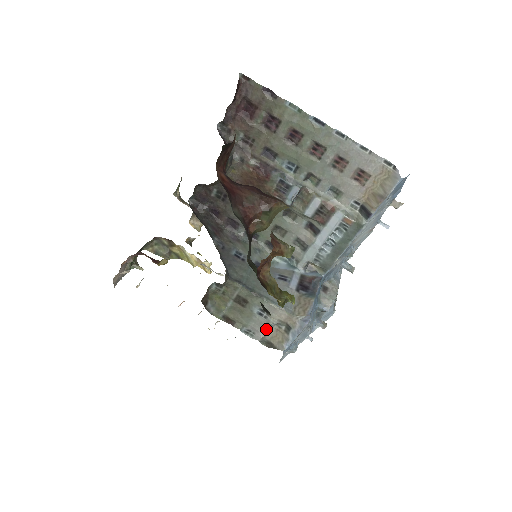
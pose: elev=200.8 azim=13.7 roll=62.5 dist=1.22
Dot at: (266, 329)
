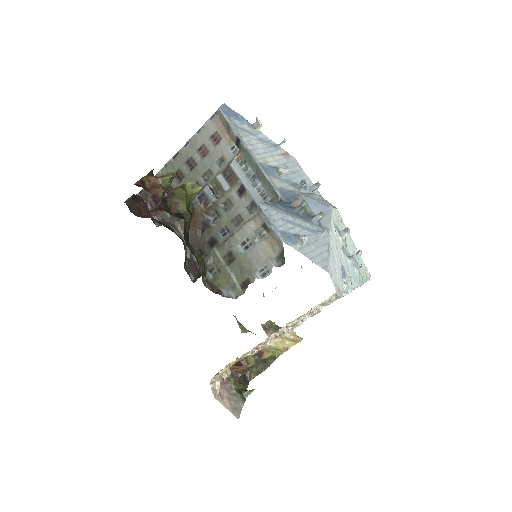
Dot at: (263, 251)
